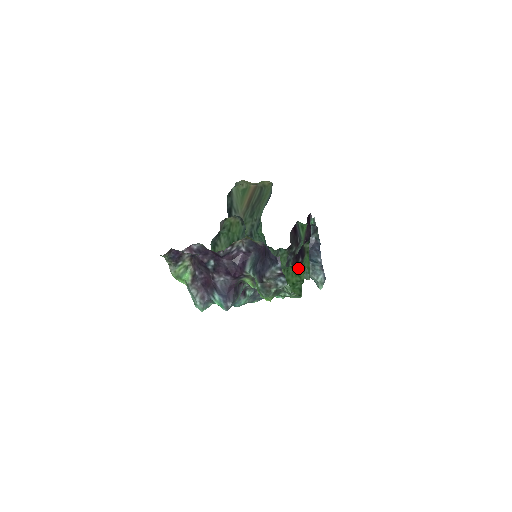
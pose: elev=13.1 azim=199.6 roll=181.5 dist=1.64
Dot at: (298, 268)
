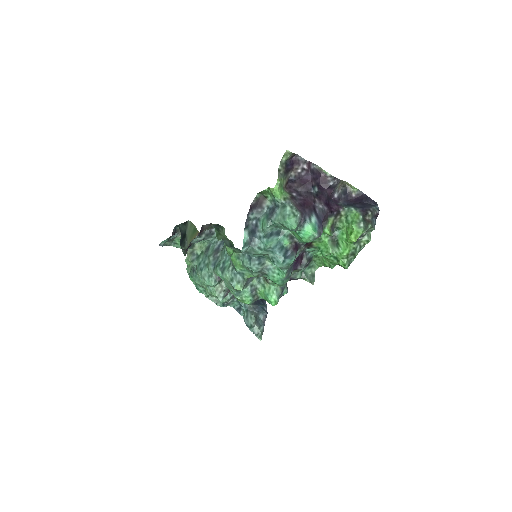
Dot at: (320, 261)
